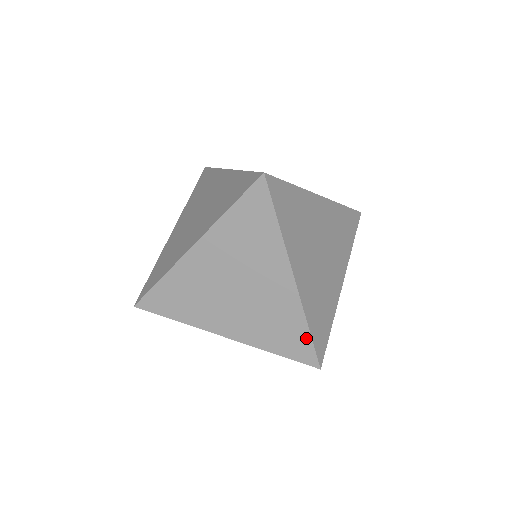
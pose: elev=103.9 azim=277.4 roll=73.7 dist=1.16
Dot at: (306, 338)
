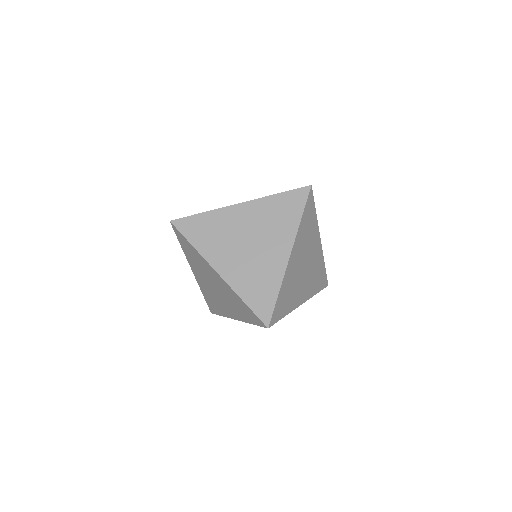
Dot at: (218, 313)
